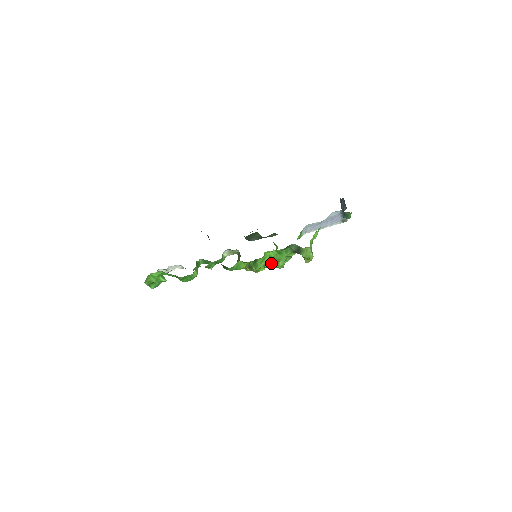
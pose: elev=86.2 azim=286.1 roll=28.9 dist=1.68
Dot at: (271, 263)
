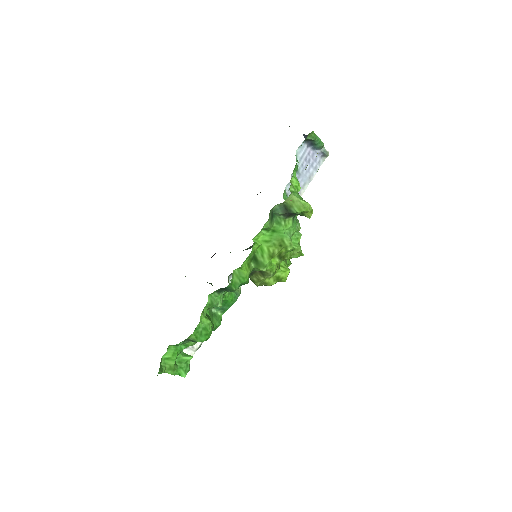
Dot at: (275, 249)
